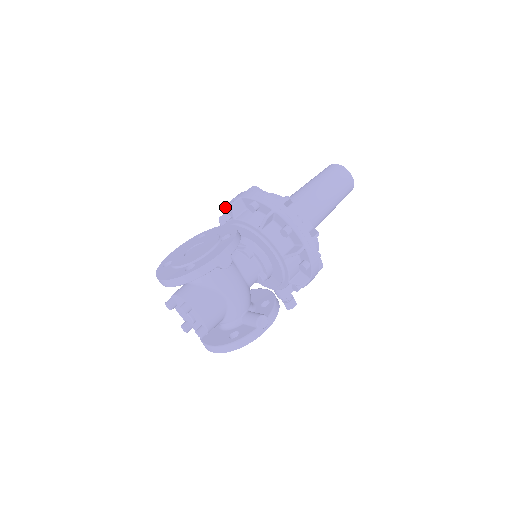
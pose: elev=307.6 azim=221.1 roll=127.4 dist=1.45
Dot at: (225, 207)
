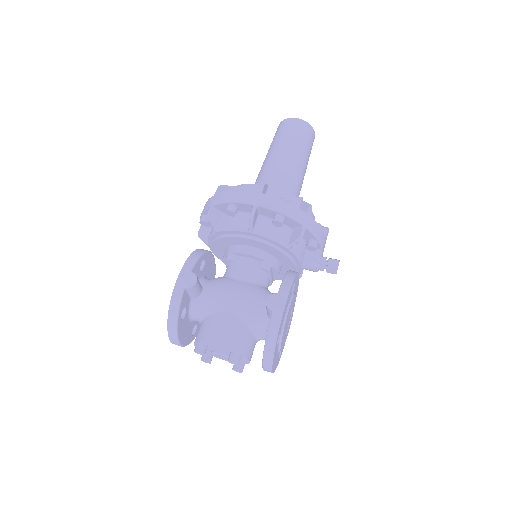
Dot at: occluded
